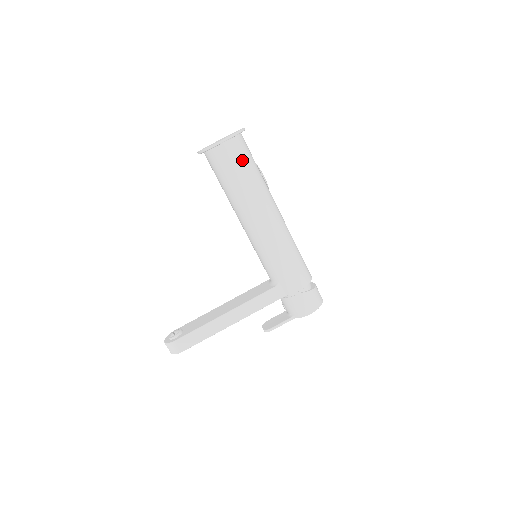
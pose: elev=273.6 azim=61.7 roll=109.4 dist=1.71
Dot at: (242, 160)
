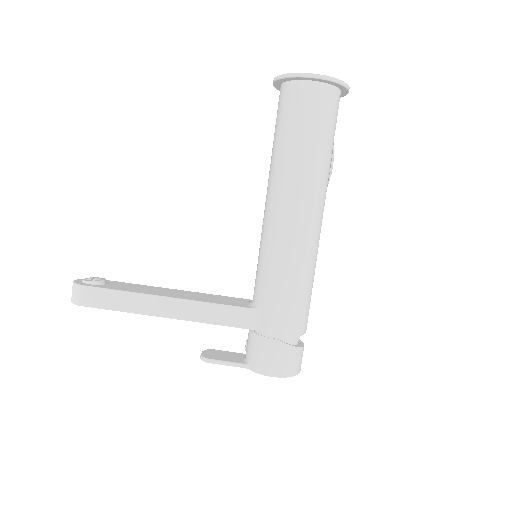
Dot at: (320, 119)
